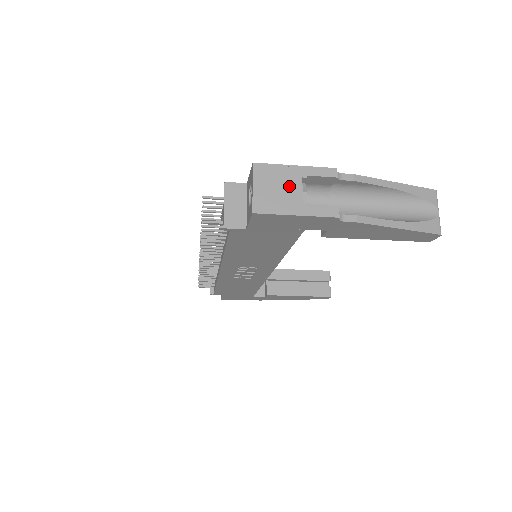
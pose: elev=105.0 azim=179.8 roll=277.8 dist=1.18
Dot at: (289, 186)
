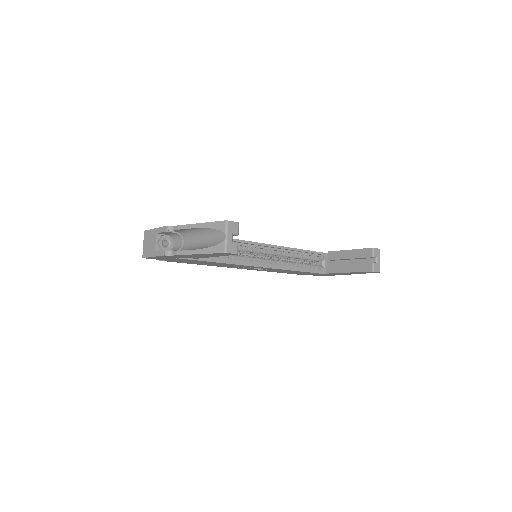
Dot at: (152, 241)
